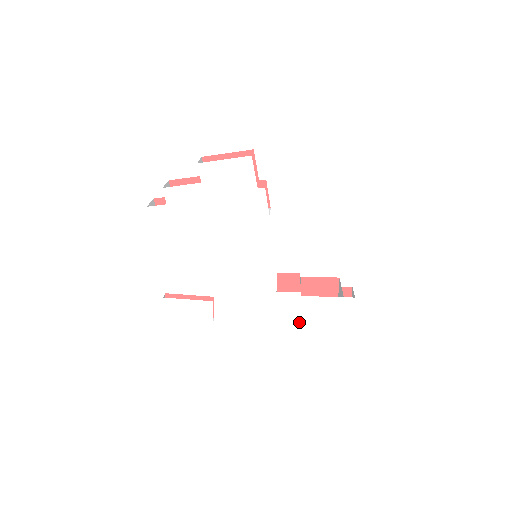
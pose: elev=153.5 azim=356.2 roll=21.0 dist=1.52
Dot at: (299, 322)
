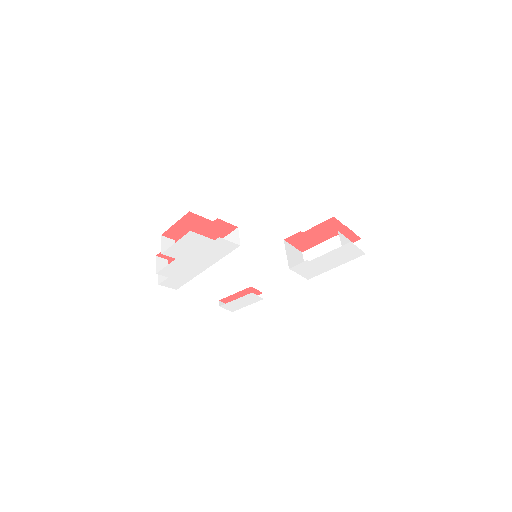
Dot at: (322, 271)
